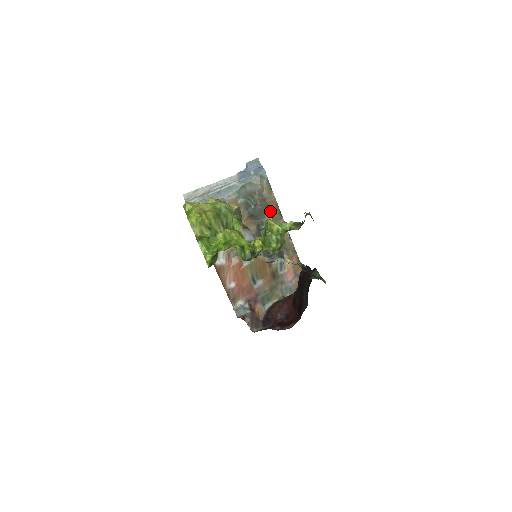
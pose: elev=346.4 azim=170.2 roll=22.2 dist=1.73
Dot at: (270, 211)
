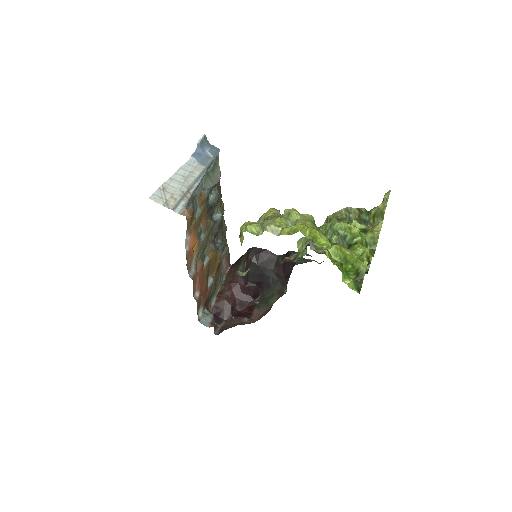
Dot at: (219, 197)
